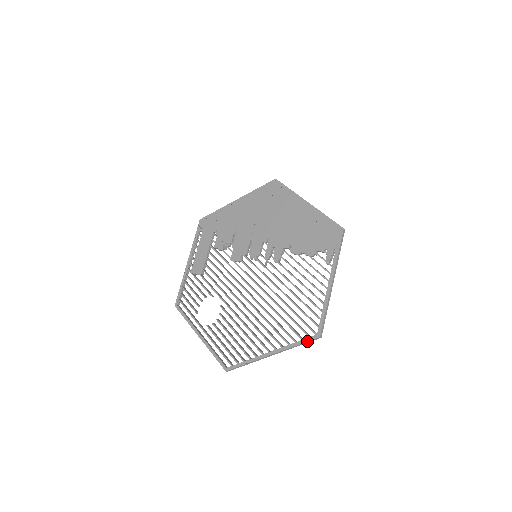
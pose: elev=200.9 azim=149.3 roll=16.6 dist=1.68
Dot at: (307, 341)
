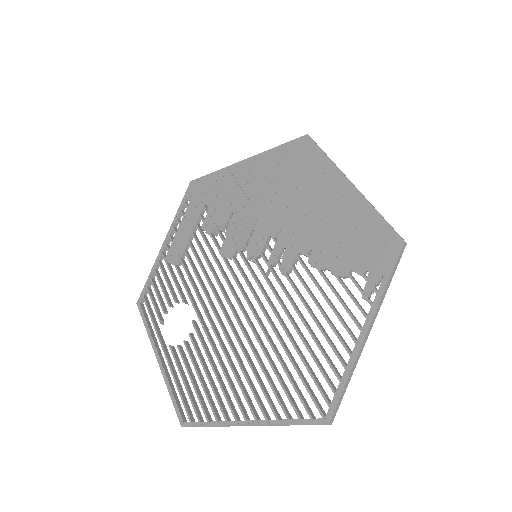
Dot at: (307, 424)
